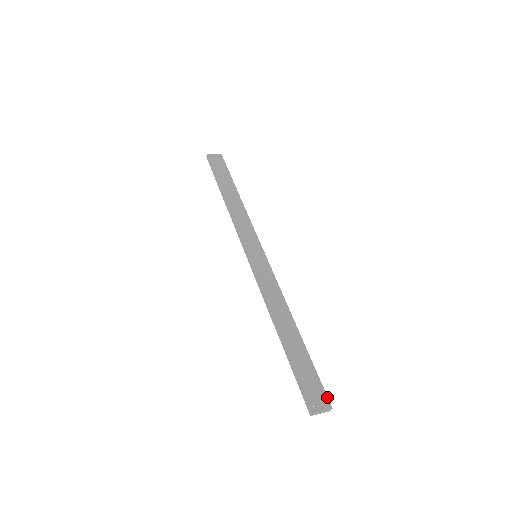
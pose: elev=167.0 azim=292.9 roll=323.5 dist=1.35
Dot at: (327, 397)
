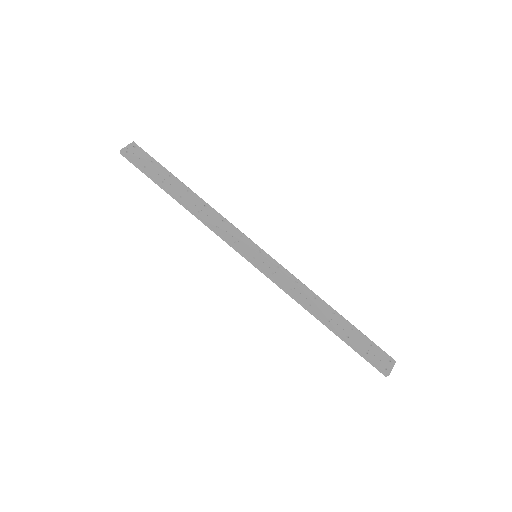
Dot at: (388, 355)
